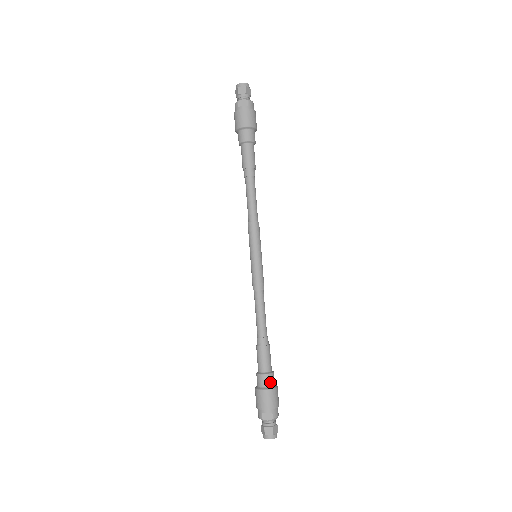
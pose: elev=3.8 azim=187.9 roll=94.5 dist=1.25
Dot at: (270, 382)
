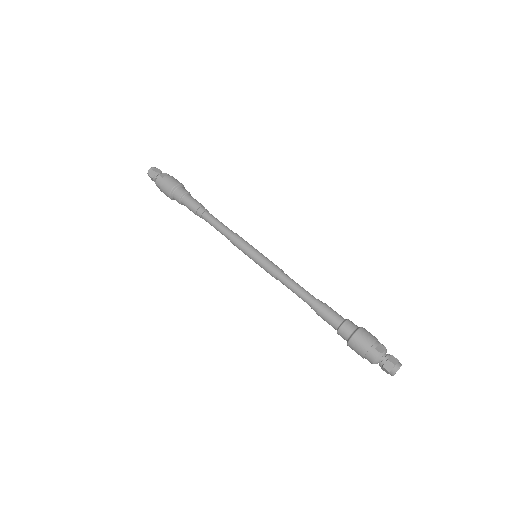
Dot at: occluded
